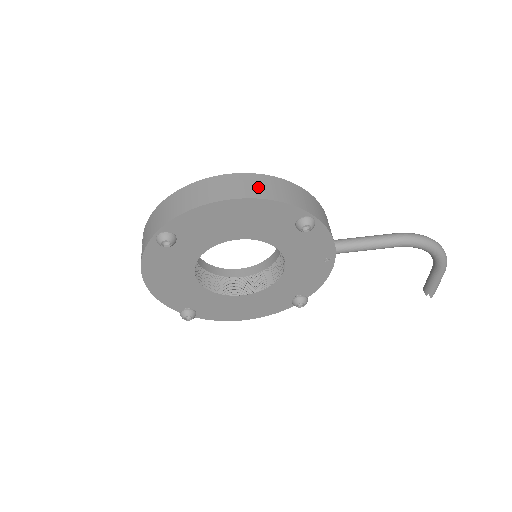
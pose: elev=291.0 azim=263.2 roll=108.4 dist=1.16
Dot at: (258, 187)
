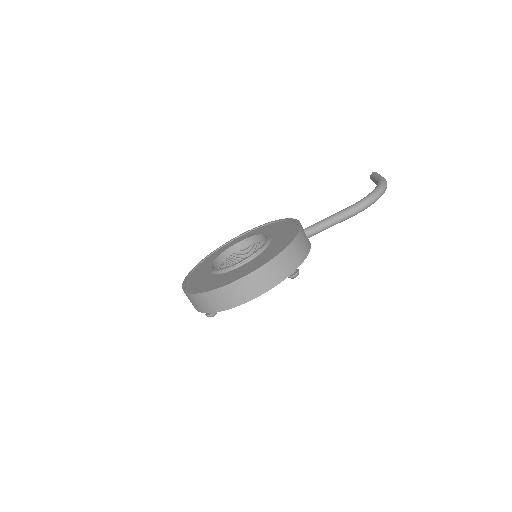
Dot at: (259, 284)
